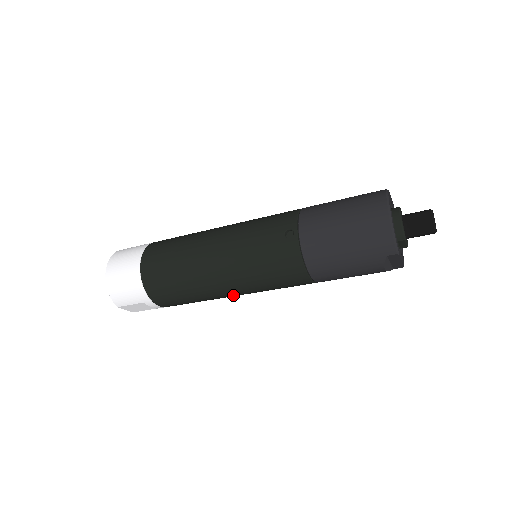
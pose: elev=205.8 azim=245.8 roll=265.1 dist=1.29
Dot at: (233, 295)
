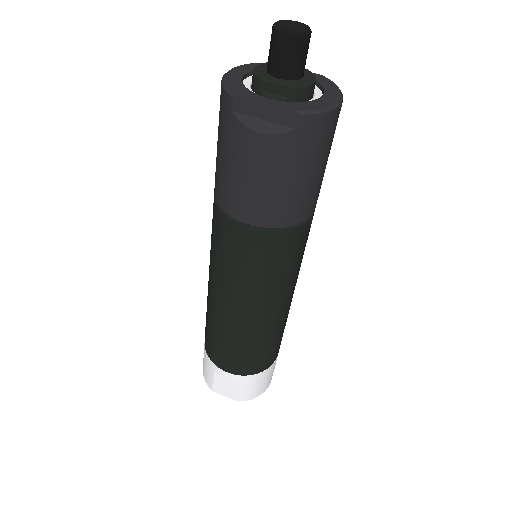
Dot at: (241, 312)
